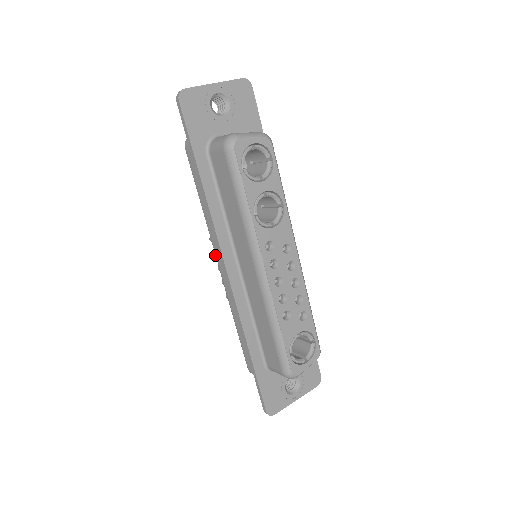
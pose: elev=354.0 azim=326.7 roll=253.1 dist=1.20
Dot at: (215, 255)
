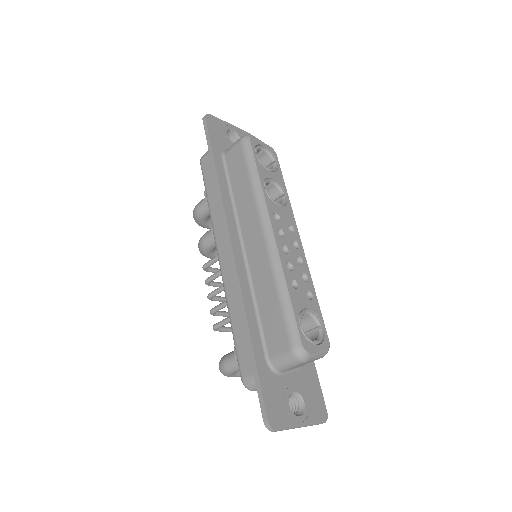
Dot at: (207, 279)
